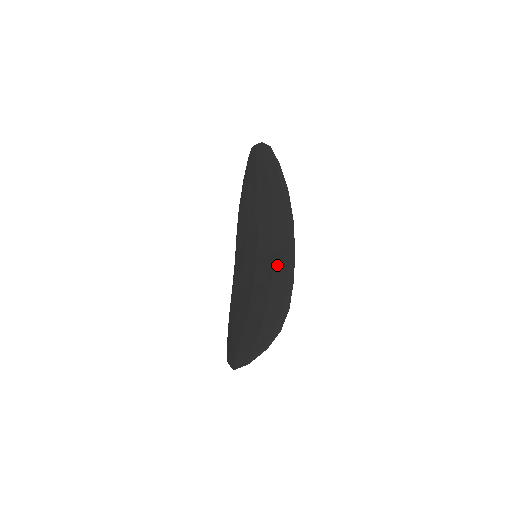
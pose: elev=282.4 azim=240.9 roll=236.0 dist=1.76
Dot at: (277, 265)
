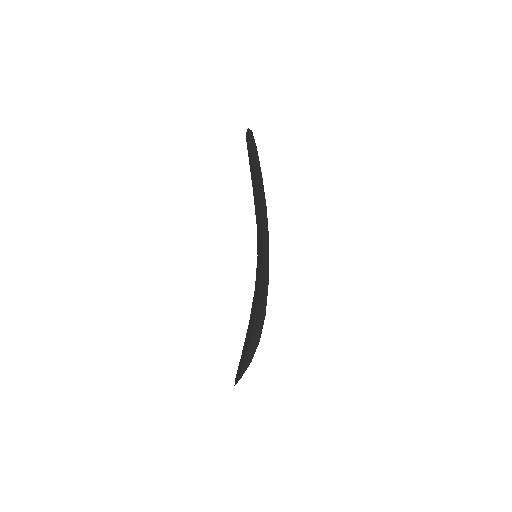
Dot at: (261, 264)
